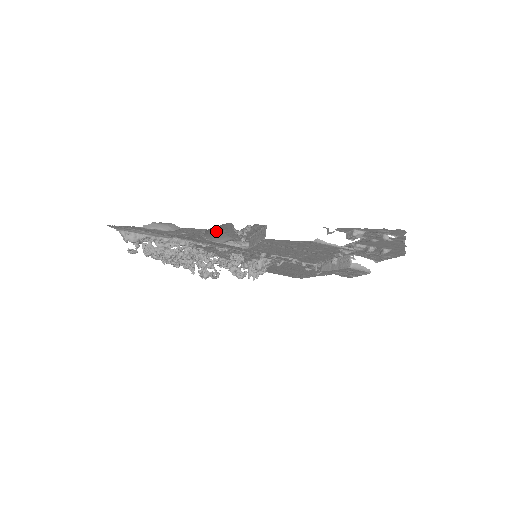
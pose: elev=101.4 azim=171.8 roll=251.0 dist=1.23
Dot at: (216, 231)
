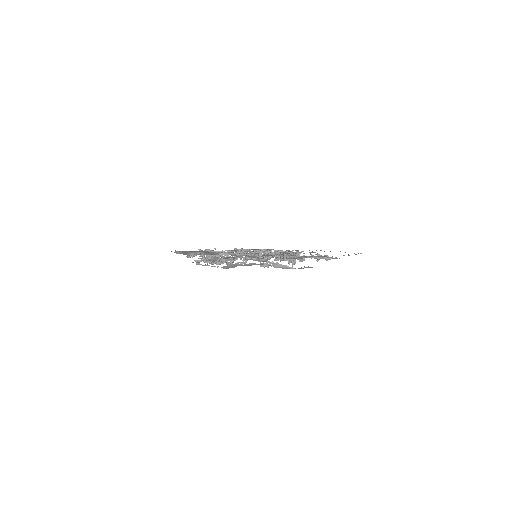
Dot at: occluded
